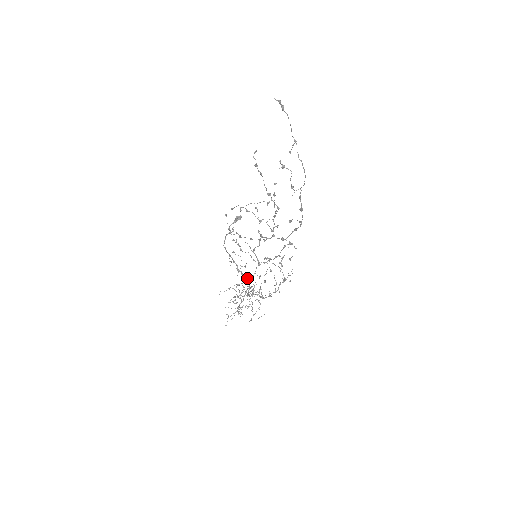
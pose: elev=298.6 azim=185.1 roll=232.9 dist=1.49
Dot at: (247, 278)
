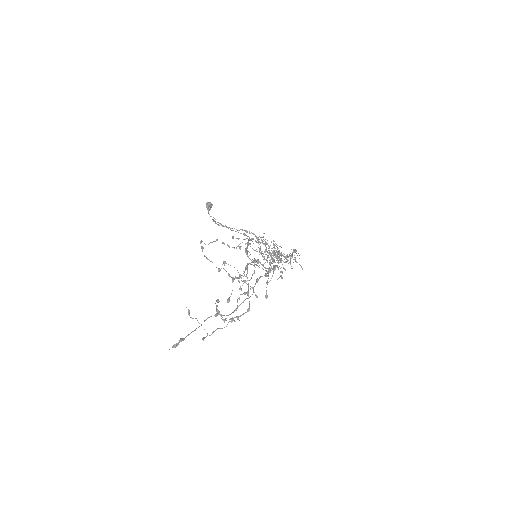
Dot at: occluded
